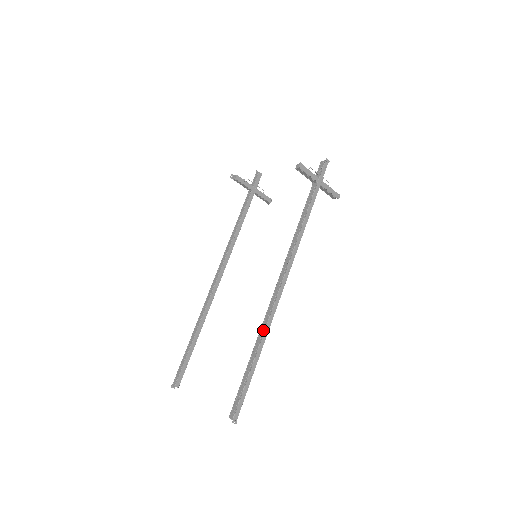
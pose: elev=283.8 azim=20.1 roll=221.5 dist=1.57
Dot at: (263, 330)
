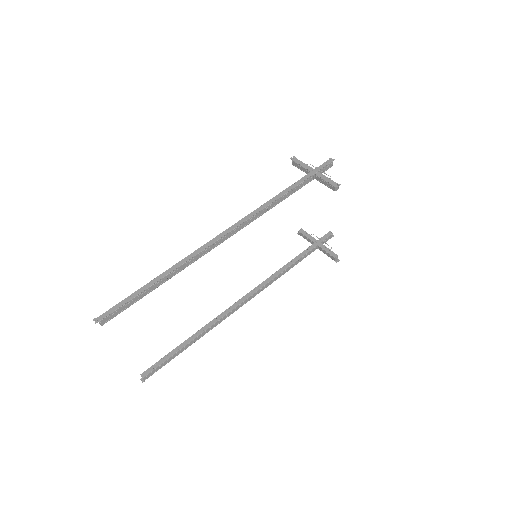
Dot at: (181, 262)
